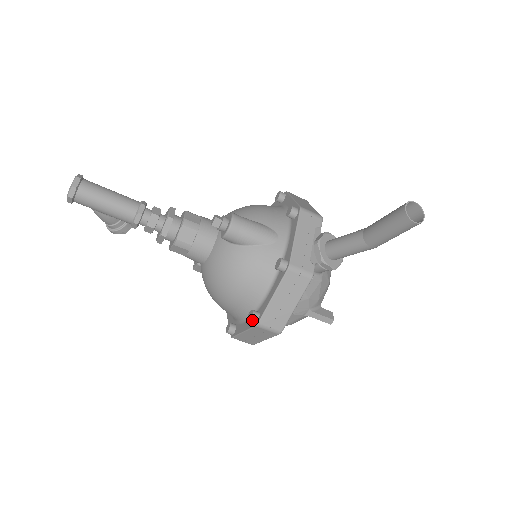
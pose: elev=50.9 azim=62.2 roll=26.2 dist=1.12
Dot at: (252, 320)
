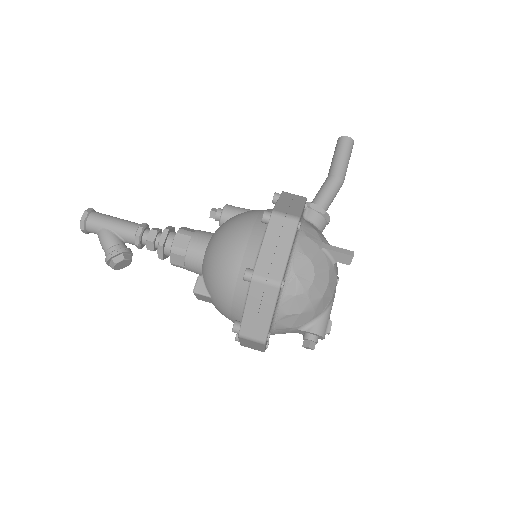
Dot at: (266, 212)
